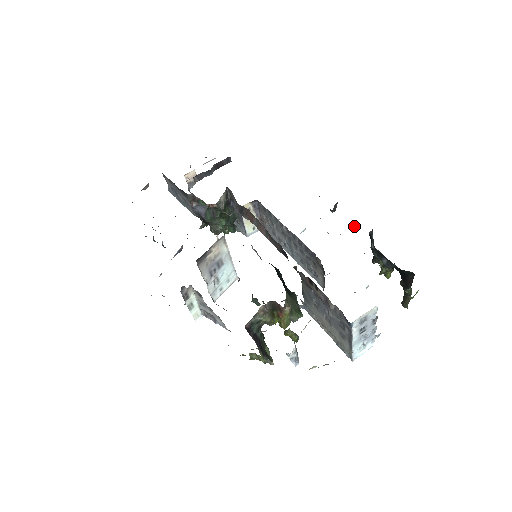
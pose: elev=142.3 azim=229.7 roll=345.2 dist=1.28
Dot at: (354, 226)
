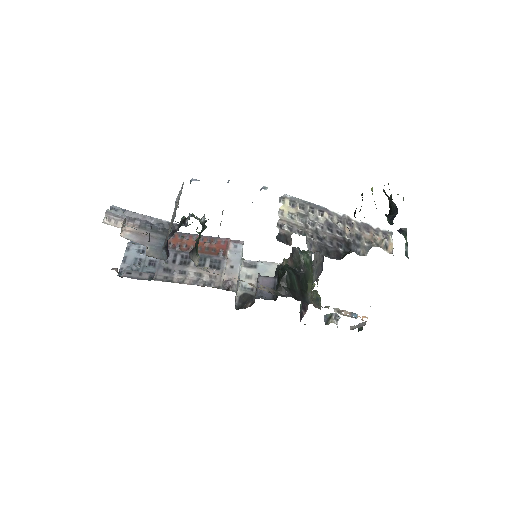
Dot at: (336, 255)
